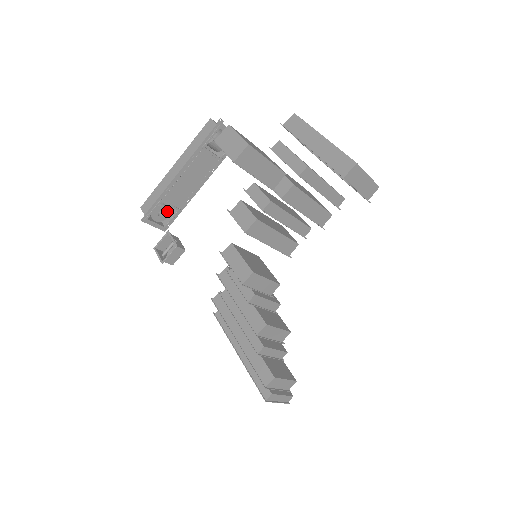
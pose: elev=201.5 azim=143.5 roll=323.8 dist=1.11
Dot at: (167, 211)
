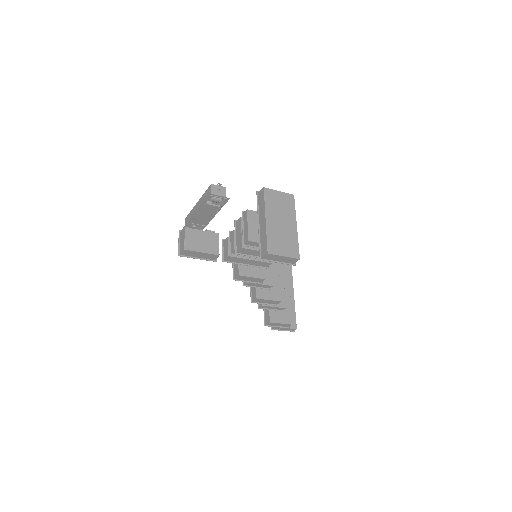
Dot at: (198, 225)
